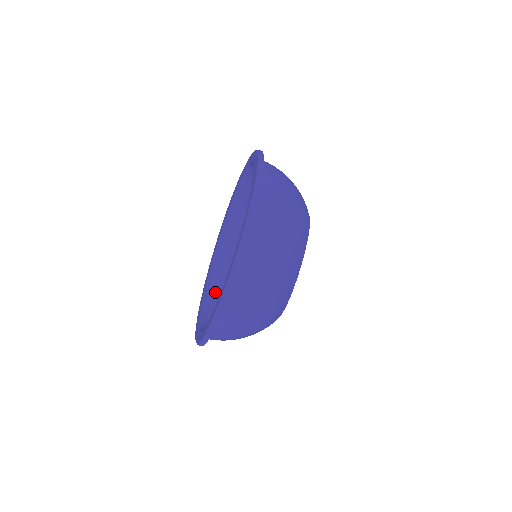
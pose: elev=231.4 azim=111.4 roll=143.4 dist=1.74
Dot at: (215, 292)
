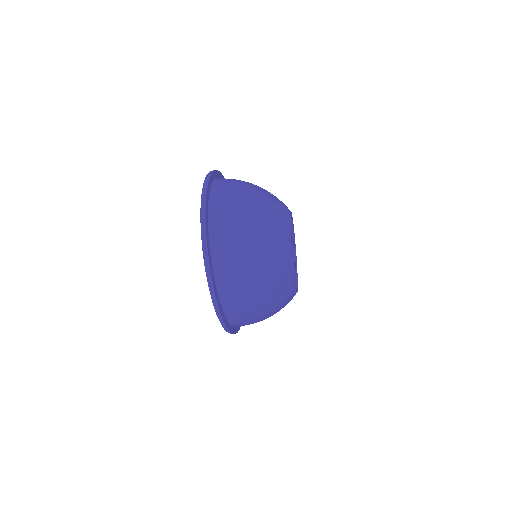
Dot at: occluded
